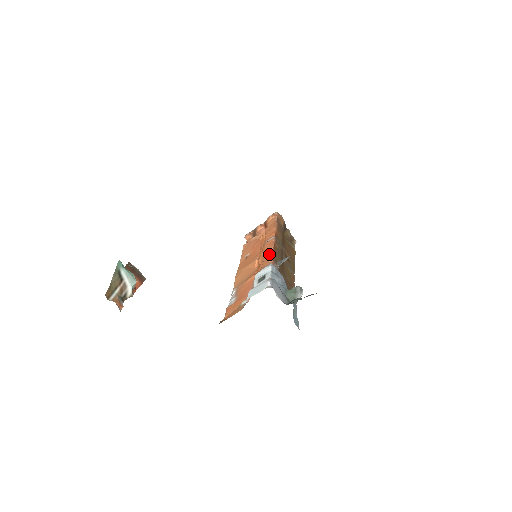
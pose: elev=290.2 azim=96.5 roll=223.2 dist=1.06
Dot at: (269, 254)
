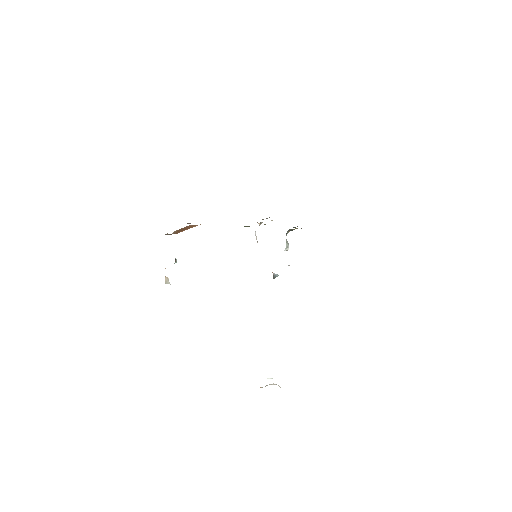
Dot at: occluded
